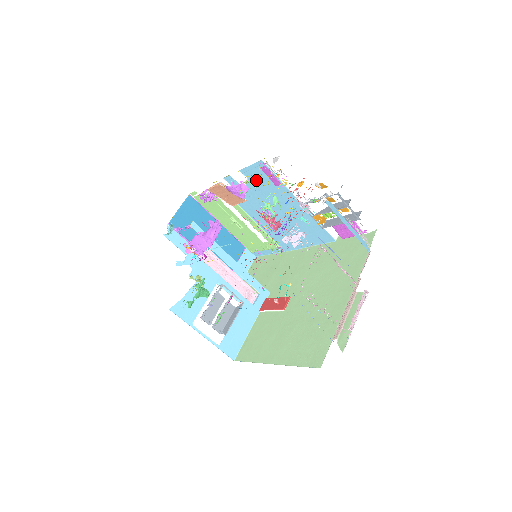
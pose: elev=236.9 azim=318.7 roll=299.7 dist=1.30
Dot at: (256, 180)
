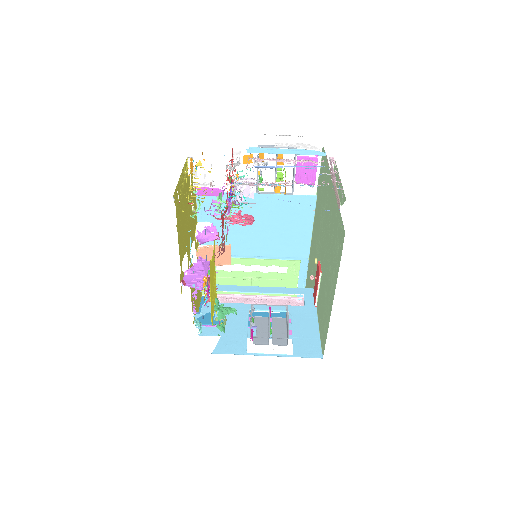
Dot at: occluded
